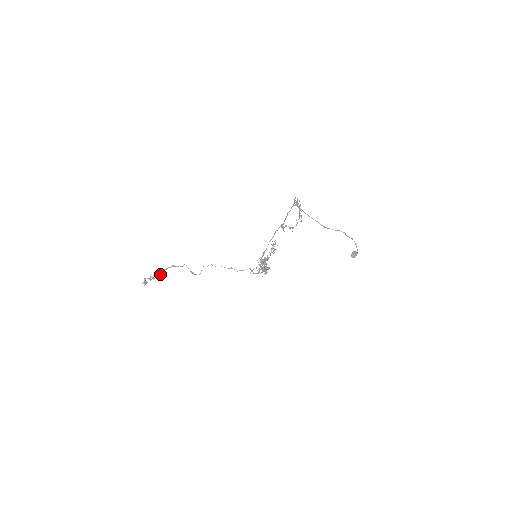
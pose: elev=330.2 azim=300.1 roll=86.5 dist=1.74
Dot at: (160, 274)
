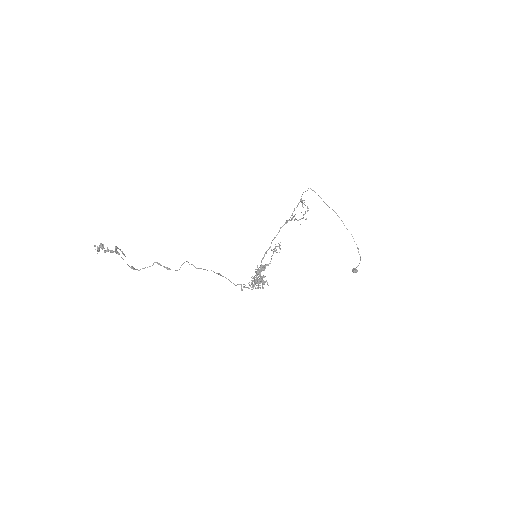
Dot at: (122, 253)
